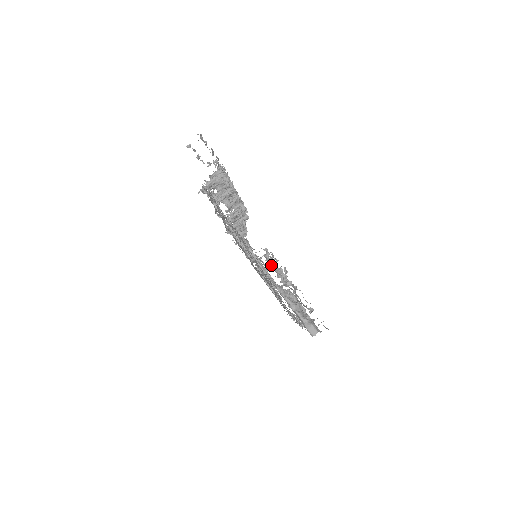
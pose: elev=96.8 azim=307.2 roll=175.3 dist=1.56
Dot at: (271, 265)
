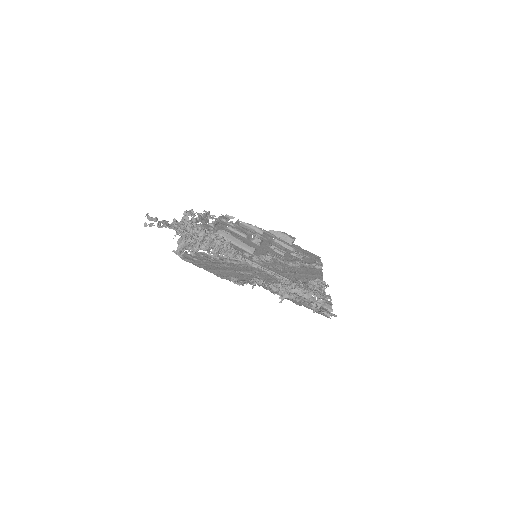
Dot at: occluded
